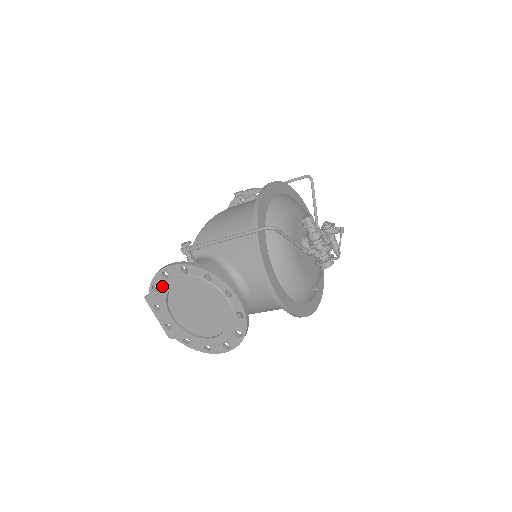
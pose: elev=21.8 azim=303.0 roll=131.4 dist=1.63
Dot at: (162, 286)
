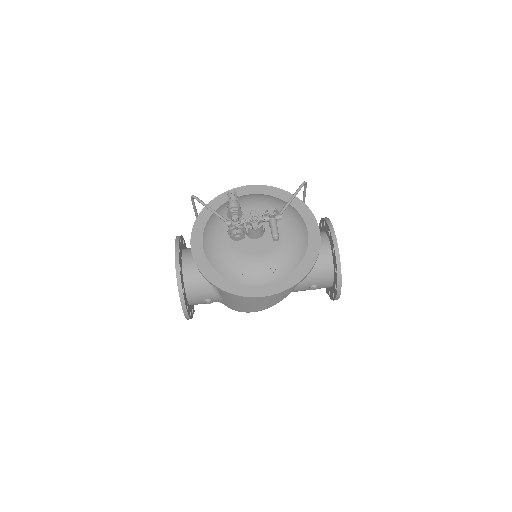
Dot at: occluded
